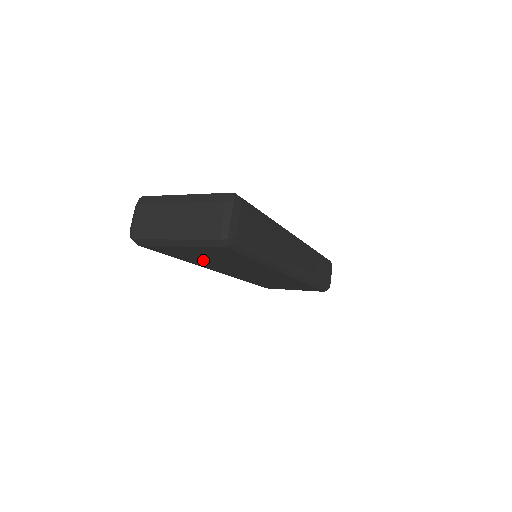
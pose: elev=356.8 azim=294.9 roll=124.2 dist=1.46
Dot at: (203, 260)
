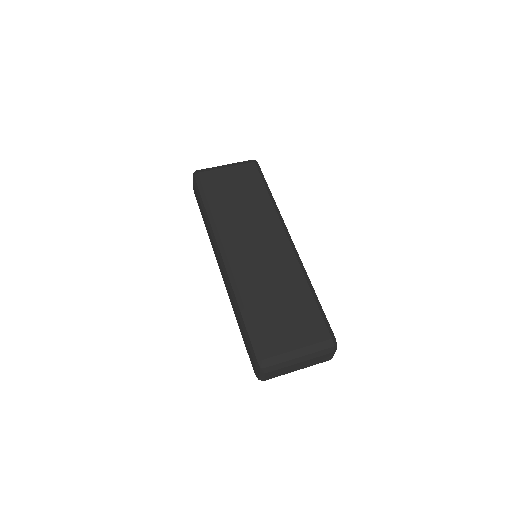
Dot at: occluded
